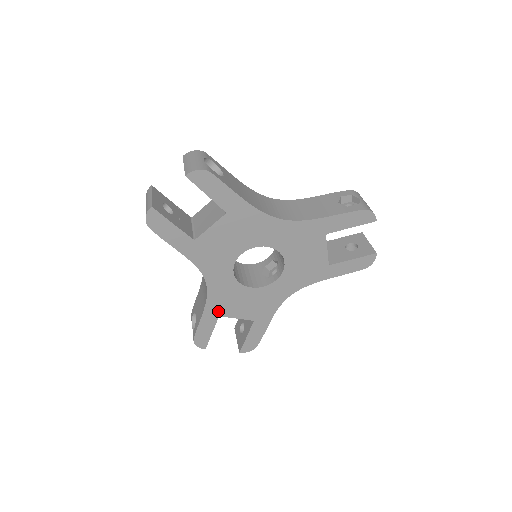
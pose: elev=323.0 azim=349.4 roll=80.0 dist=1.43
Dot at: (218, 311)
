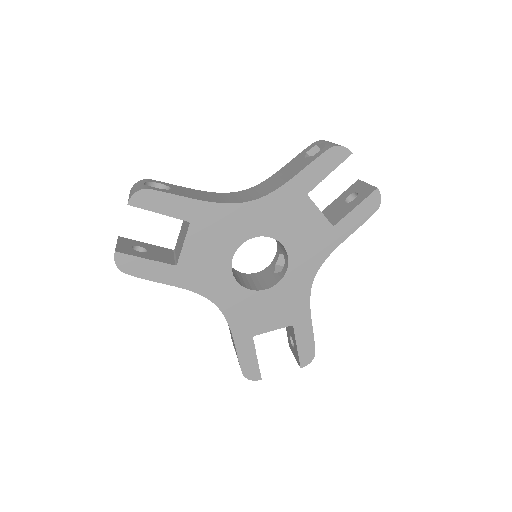
Dot at: (248, 331)
